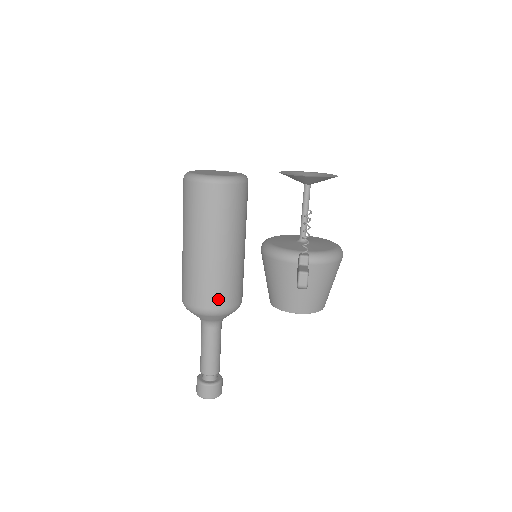
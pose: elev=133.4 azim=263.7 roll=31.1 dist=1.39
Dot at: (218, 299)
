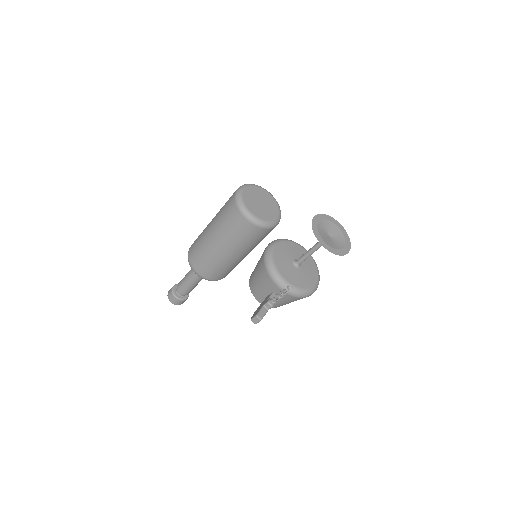
Dot at: (208, 273)
